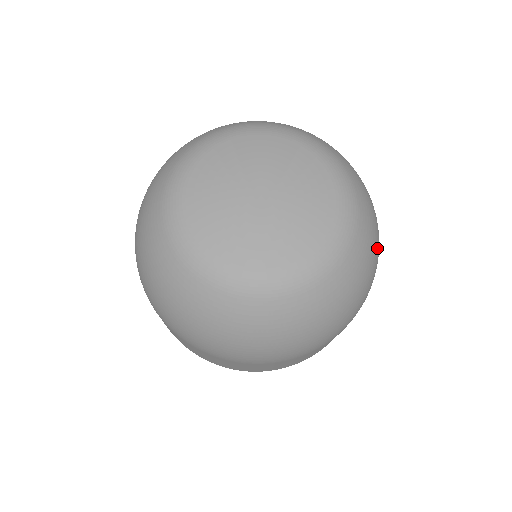
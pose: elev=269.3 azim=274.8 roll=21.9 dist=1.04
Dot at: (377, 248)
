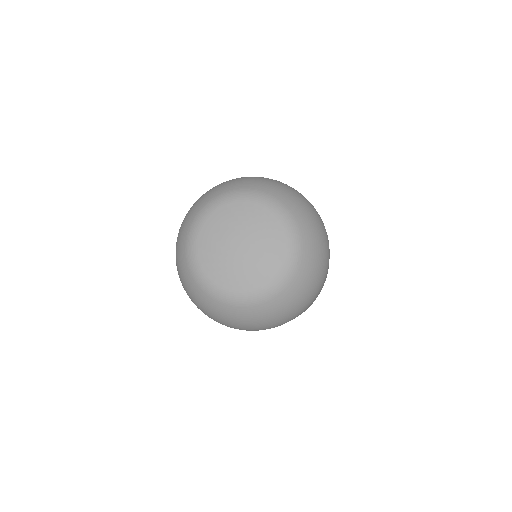
Dot at: (321, 235)
